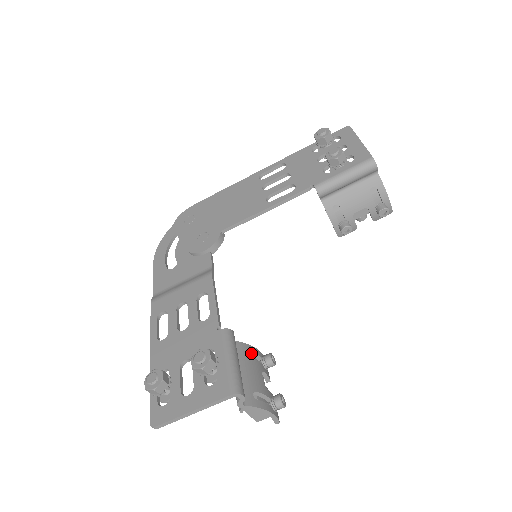
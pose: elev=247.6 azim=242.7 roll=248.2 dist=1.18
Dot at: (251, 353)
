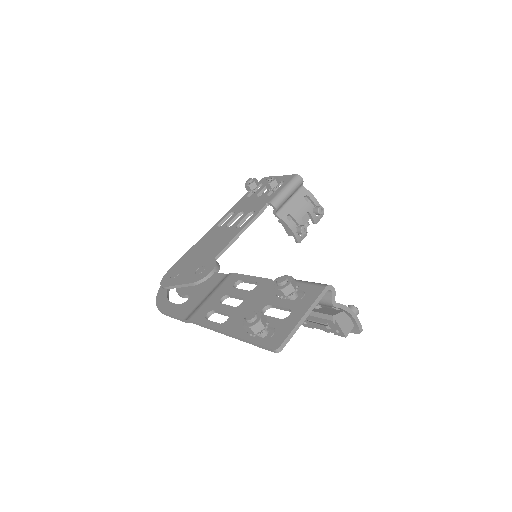
Dot at: occluded
